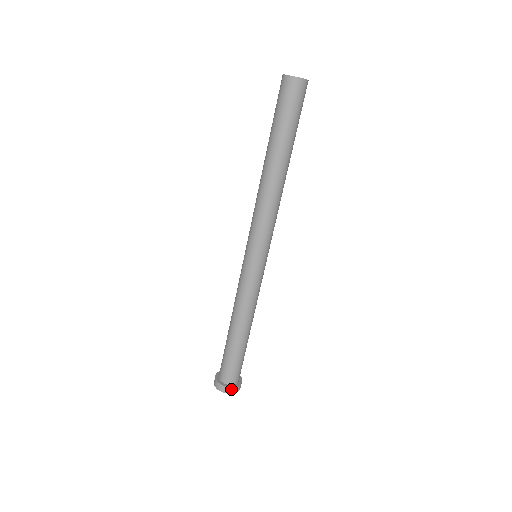
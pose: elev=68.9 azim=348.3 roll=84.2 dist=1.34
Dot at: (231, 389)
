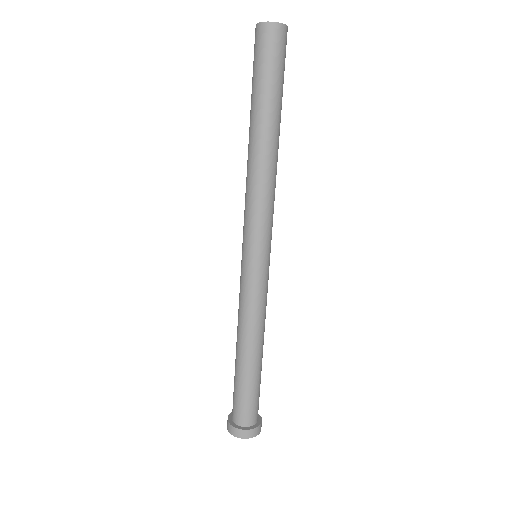
Dot at: (250, 432)
